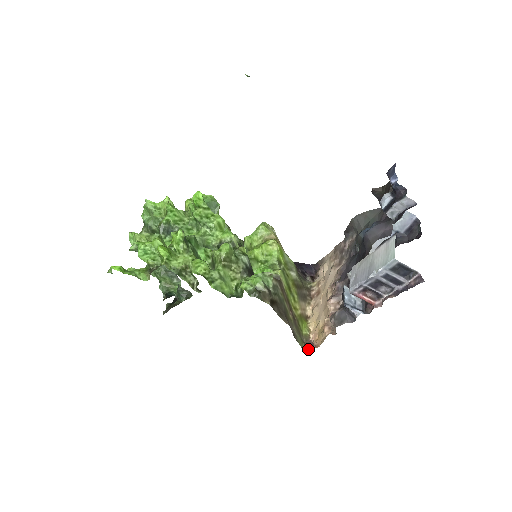
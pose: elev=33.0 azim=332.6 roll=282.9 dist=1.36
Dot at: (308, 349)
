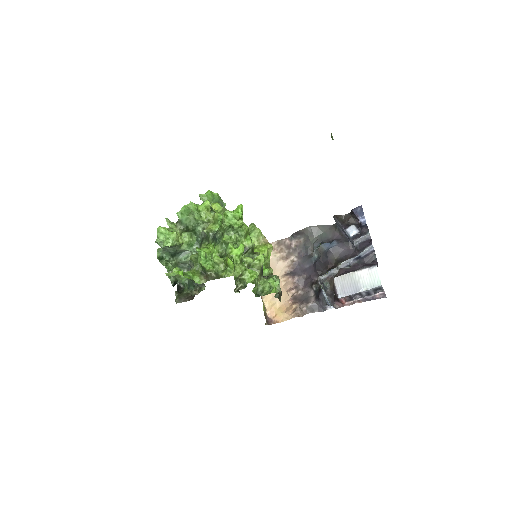
Dot at: (268, 323)
